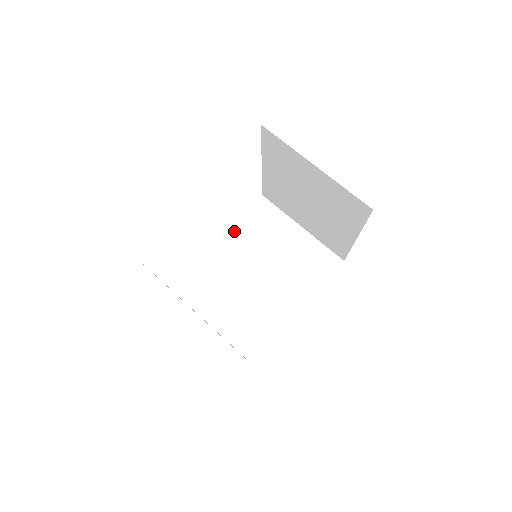
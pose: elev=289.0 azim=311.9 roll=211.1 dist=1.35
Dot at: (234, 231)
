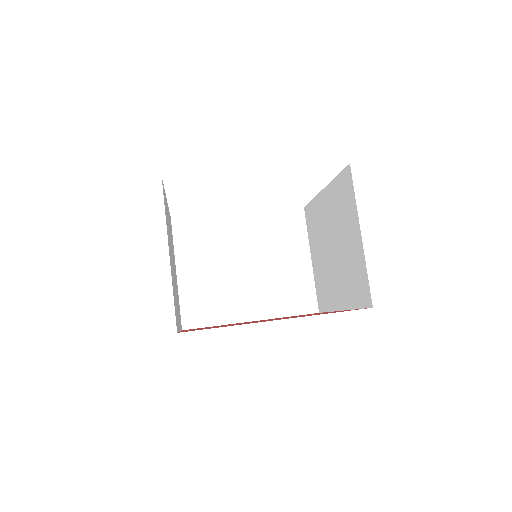
Dot at: (258, 216)
